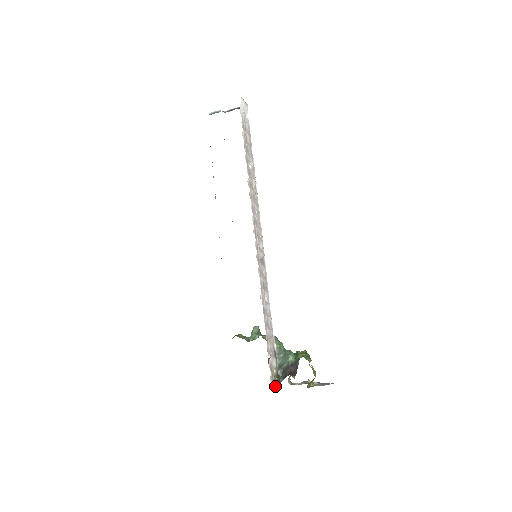
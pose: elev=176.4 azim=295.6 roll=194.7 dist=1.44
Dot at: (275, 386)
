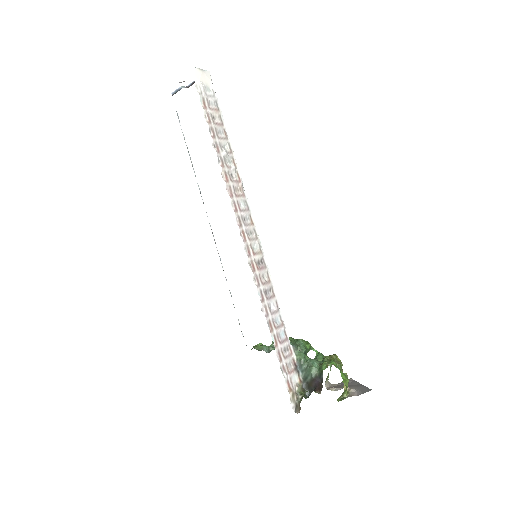
Dot at: (298, 407)
